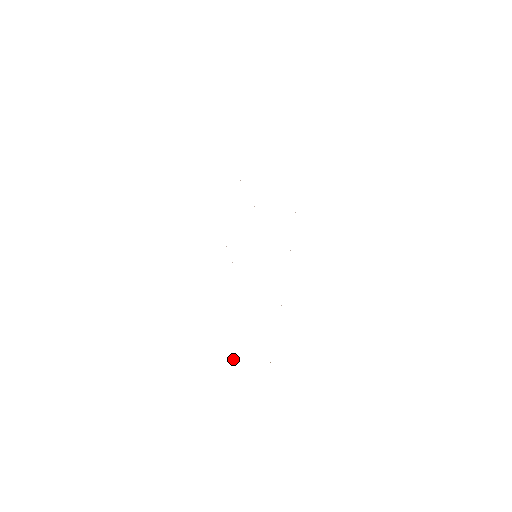
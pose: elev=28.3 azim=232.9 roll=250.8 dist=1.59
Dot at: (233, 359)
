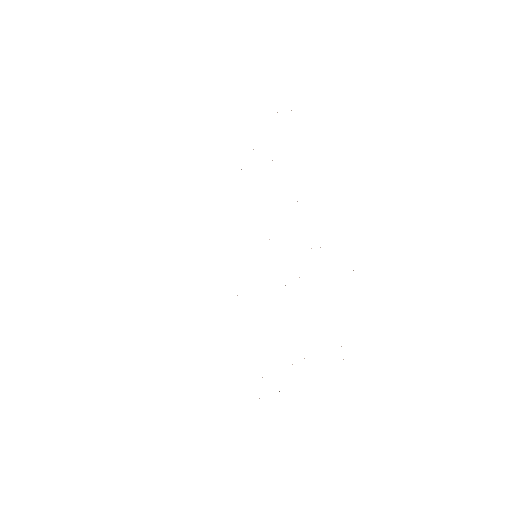
Dot at: occluded
